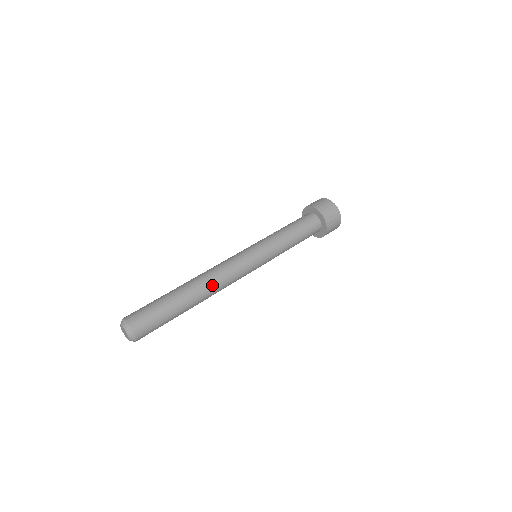
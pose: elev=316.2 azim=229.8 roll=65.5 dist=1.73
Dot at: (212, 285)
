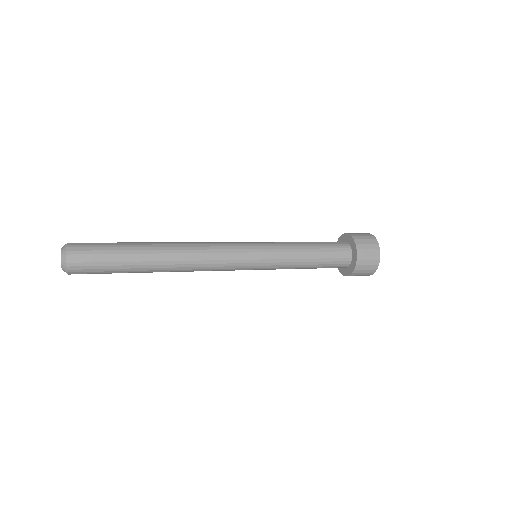
Dot at: (184, 254)
